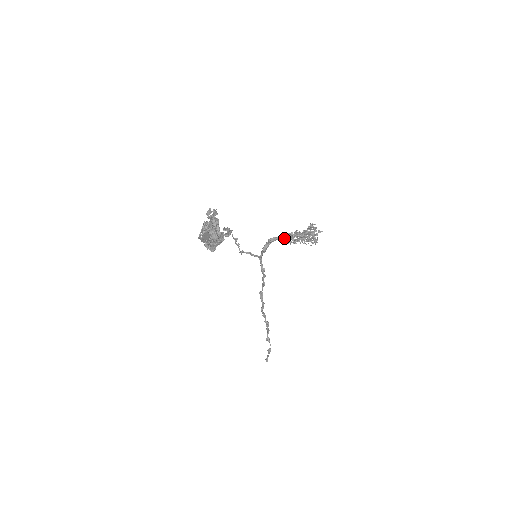
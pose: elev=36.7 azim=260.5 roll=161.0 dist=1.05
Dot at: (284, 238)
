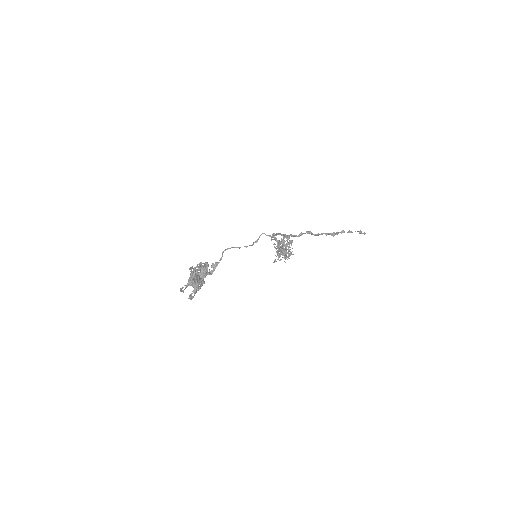
Dot at: (276, 241)
